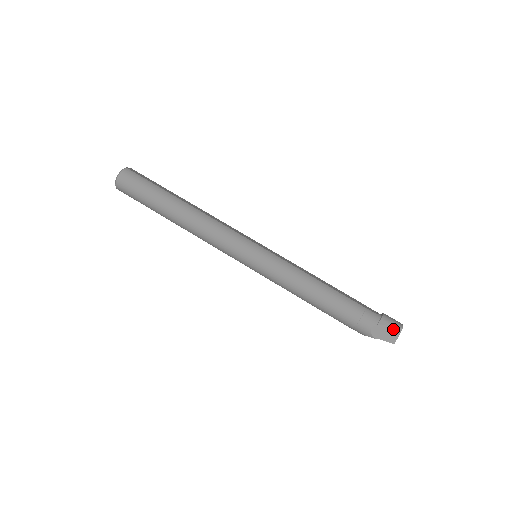
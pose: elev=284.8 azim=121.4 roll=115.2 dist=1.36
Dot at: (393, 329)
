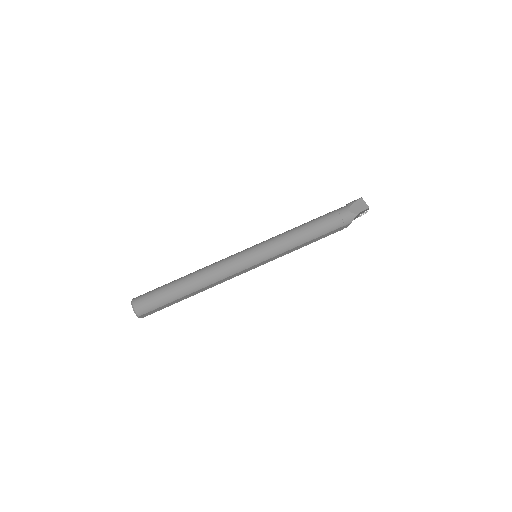
Dot at: (359, 202)
